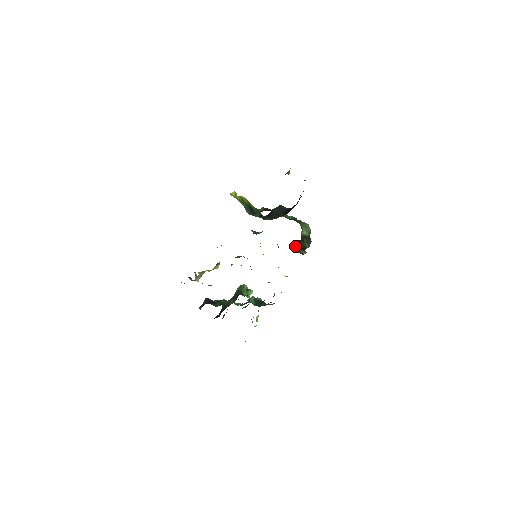
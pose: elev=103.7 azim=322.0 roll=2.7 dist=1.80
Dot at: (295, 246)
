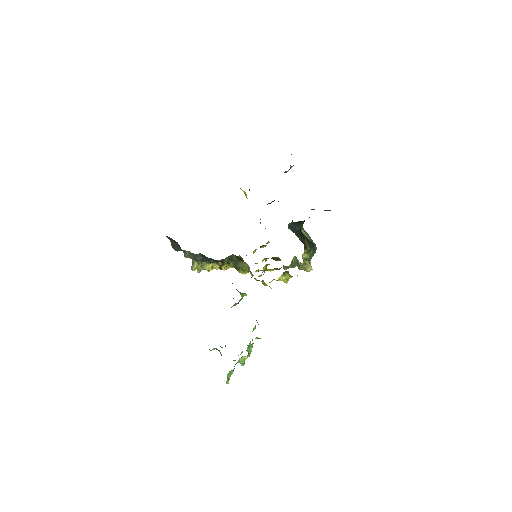
Dot at: (292, 230)
